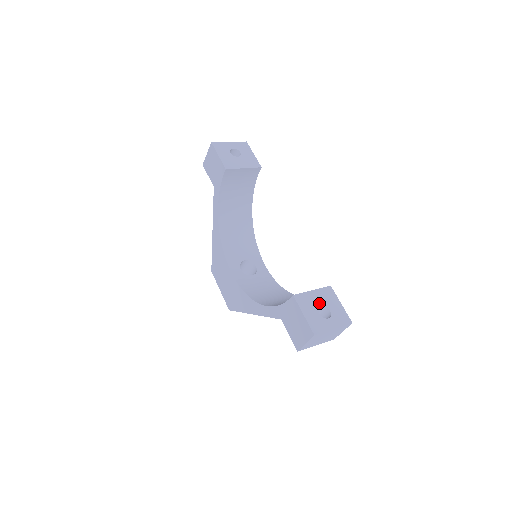
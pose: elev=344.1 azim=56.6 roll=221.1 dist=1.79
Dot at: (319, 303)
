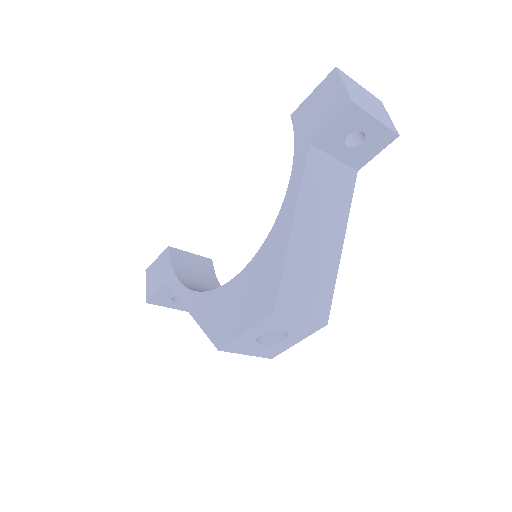
Dot at: occluded
